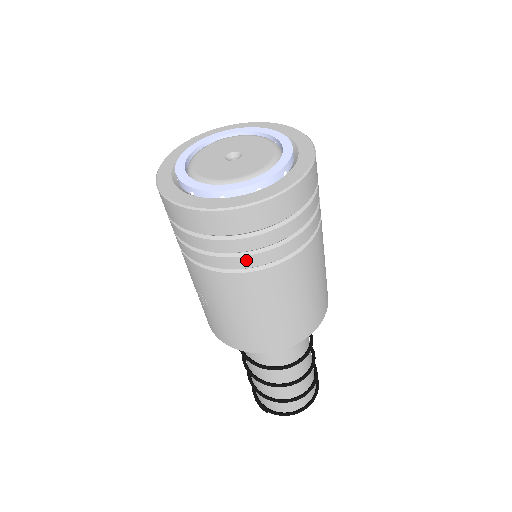
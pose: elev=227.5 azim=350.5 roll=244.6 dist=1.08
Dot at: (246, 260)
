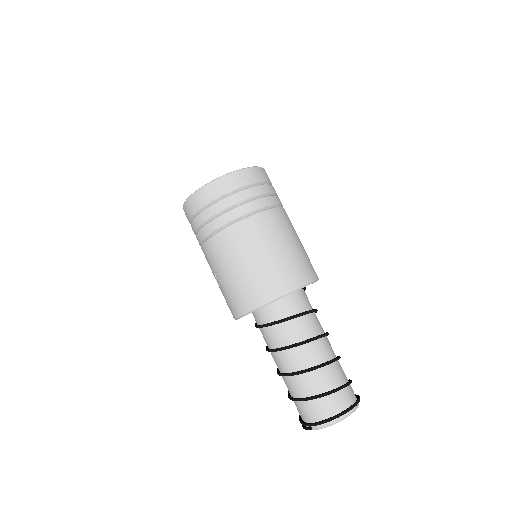
Dot at: (224, 217)
